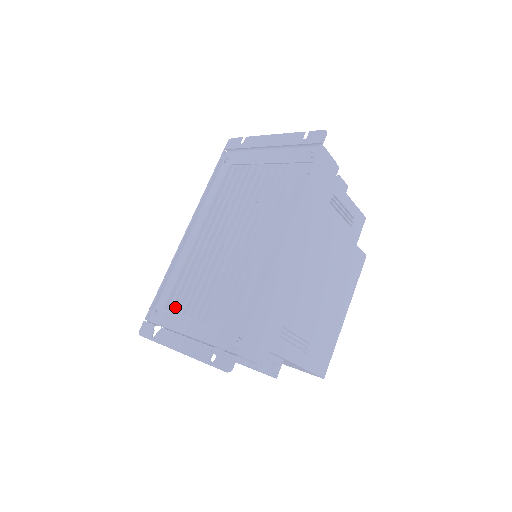
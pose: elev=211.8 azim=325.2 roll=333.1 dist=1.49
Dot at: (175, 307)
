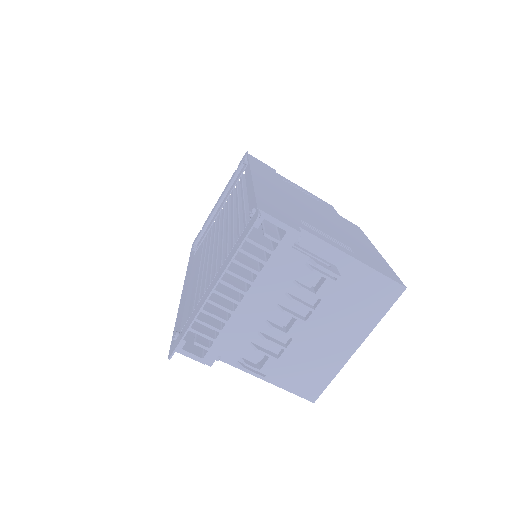
Dot at: occluded
